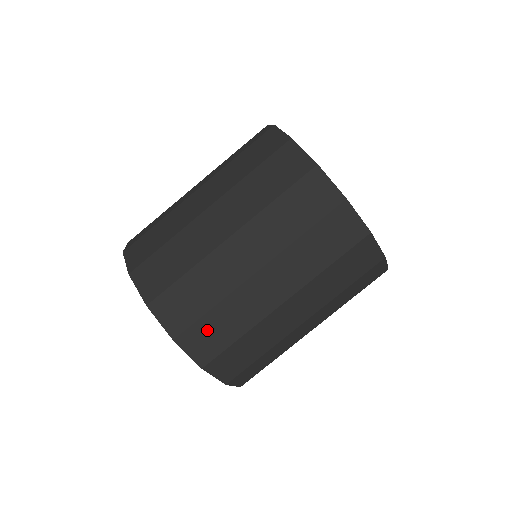
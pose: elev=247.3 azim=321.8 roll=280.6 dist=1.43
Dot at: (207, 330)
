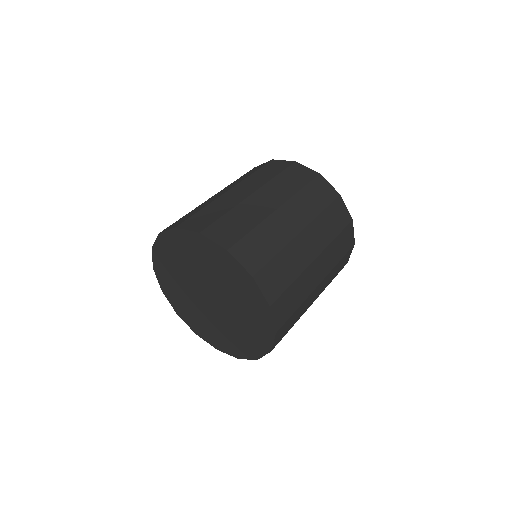
Dot at: (273, 272)
